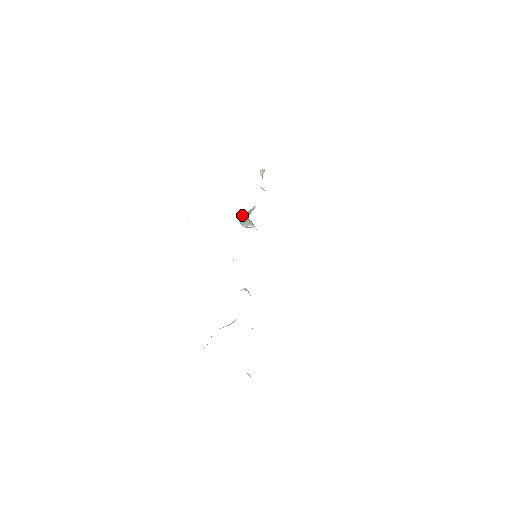
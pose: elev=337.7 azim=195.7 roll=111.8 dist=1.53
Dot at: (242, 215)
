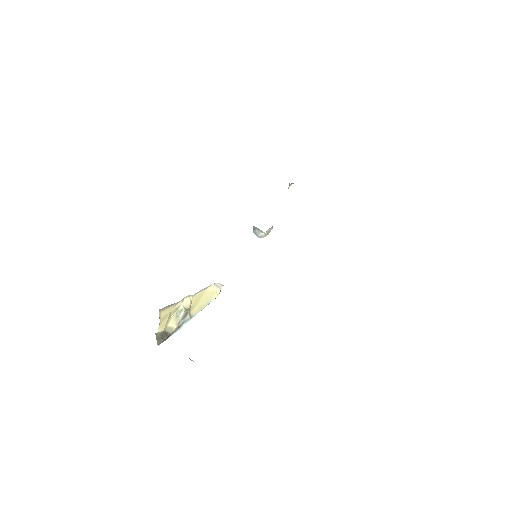
Dot at: (253, 227)
